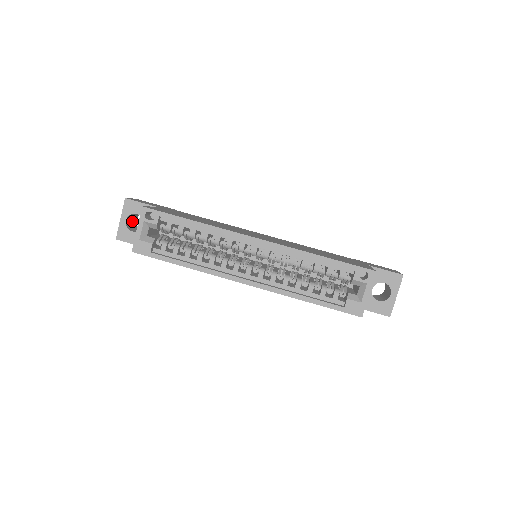
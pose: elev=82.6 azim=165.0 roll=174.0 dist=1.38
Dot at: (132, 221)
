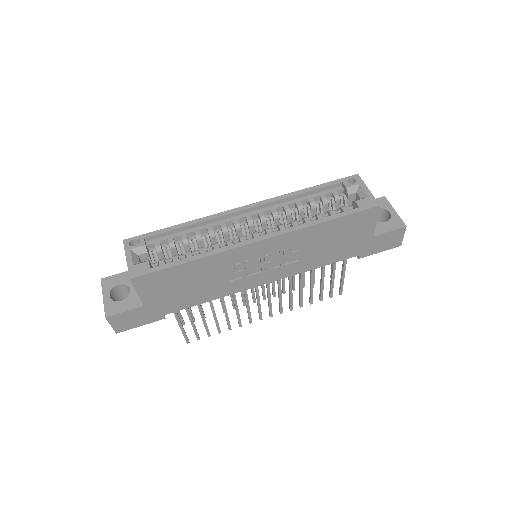
Dot at: occluded
